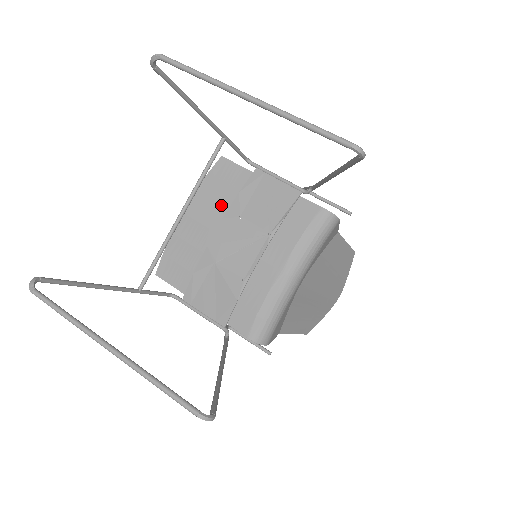
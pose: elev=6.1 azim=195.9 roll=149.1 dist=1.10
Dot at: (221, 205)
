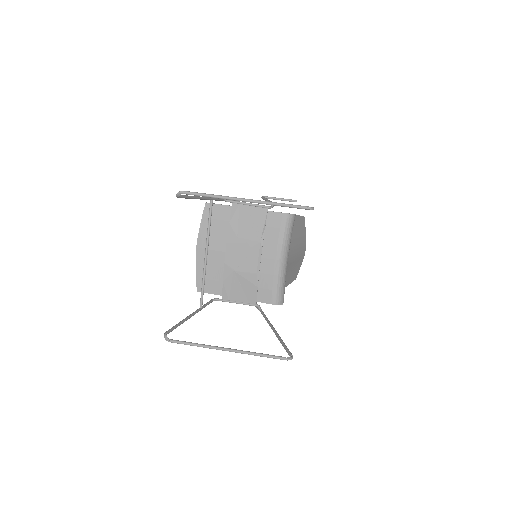
Dot at: (220, 234)
